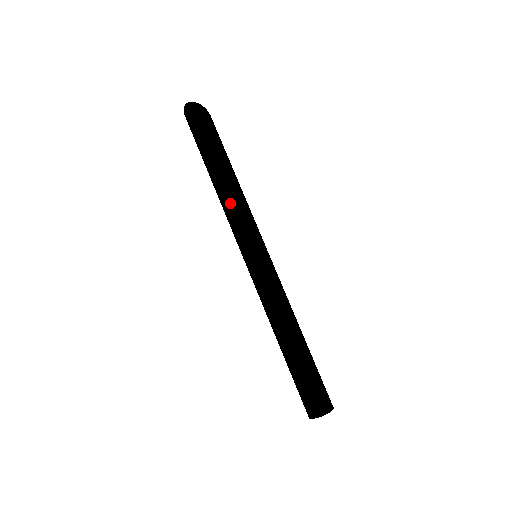
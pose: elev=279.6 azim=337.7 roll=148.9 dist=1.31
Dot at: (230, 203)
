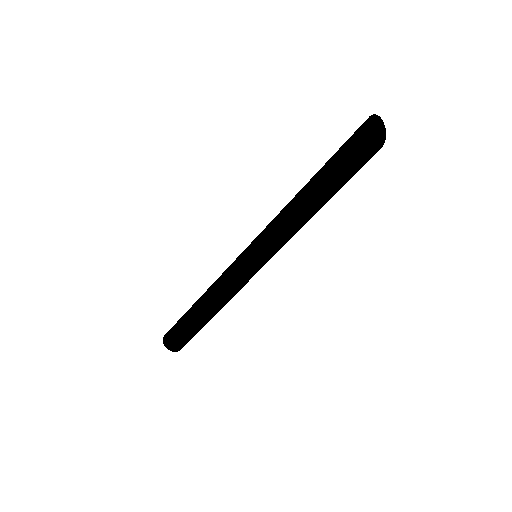
Dot at: (287, 219)
